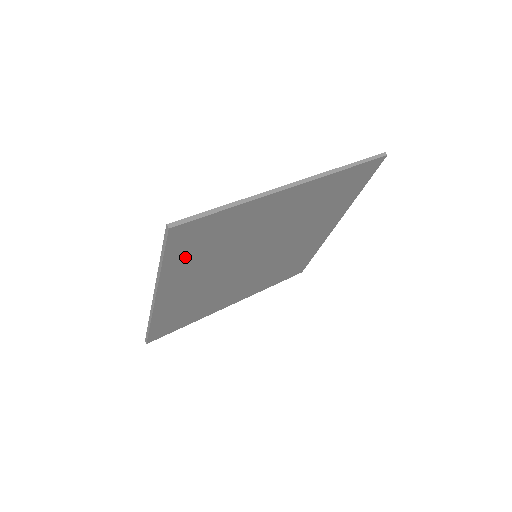
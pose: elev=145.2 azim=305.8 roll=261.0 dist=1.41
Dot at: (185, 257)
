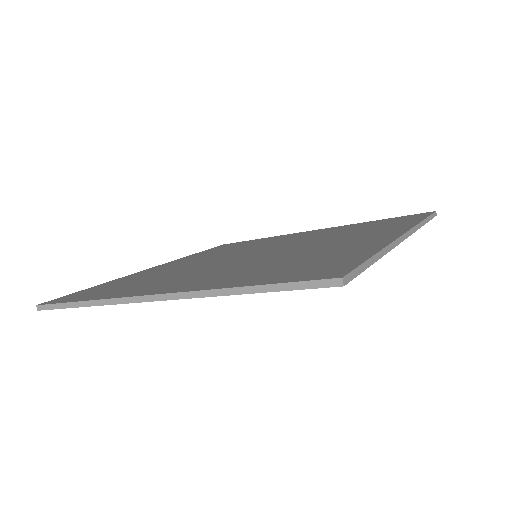
Dot at: occluded
